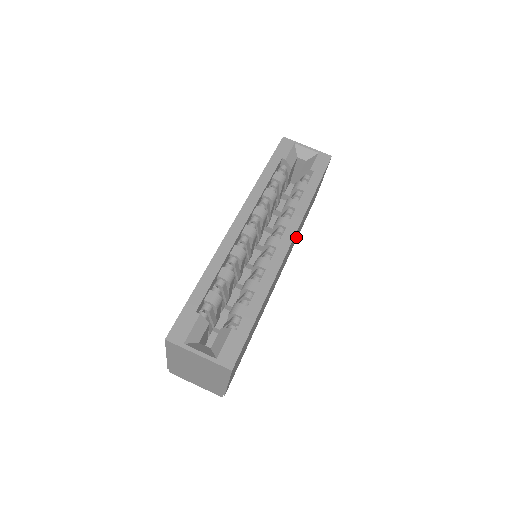
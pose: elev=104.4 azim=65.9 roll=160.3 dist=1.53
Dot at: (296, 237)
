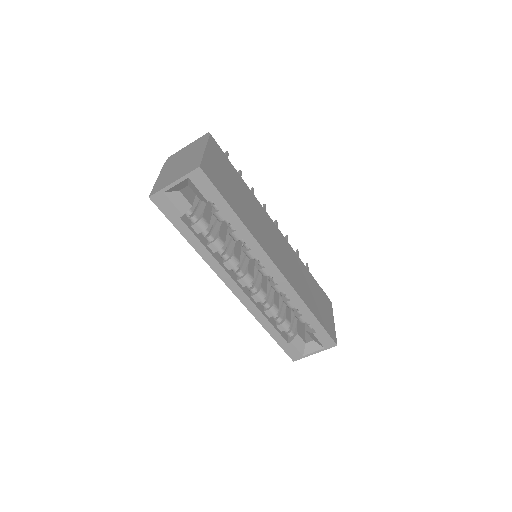
Dot at: (255, 212)
